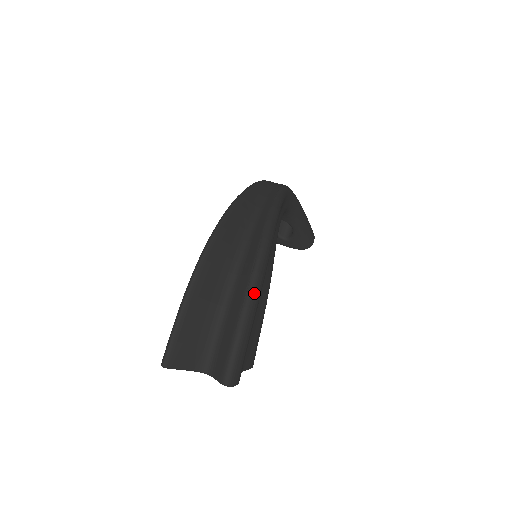
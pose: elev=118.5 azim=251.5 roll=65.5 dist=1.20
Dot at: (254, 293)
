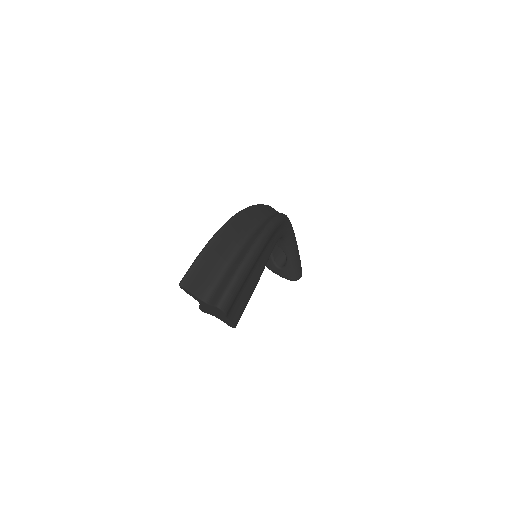
Dot at: (251, 256)
